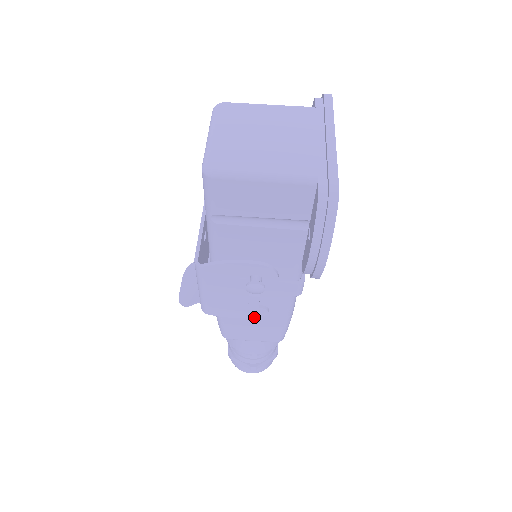
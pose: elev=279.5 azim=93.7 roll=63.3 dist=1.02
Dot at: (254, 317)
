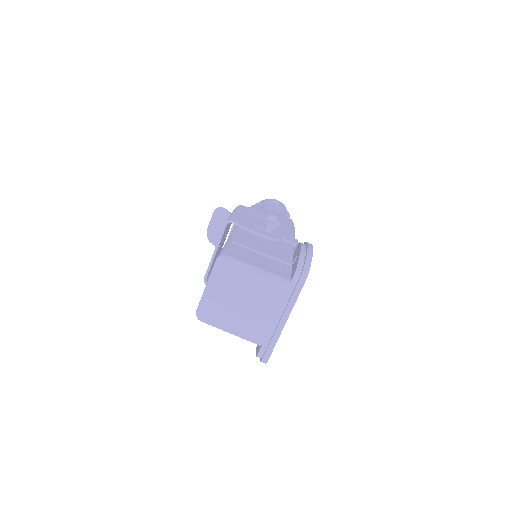
Dot at: occluded
